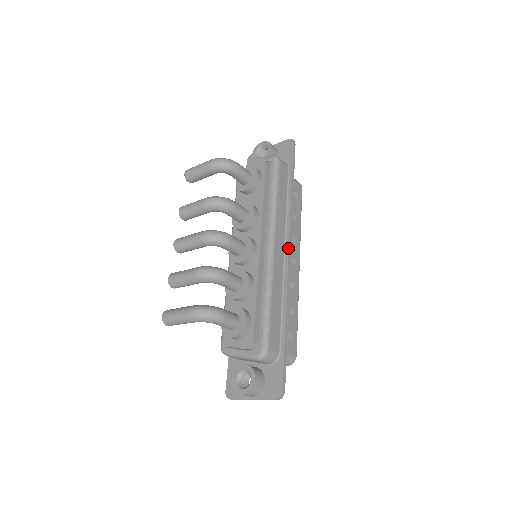
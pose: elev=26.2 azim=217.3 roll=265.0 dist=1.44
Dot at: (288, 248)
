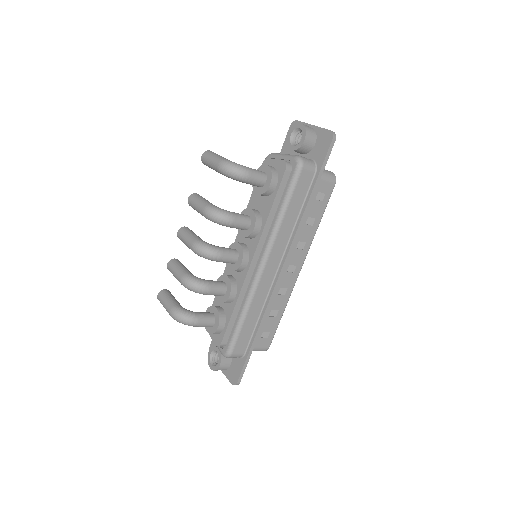
Dot at: (282, 267)
